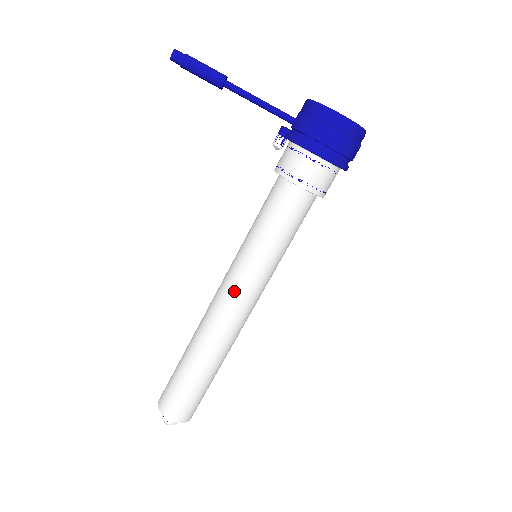
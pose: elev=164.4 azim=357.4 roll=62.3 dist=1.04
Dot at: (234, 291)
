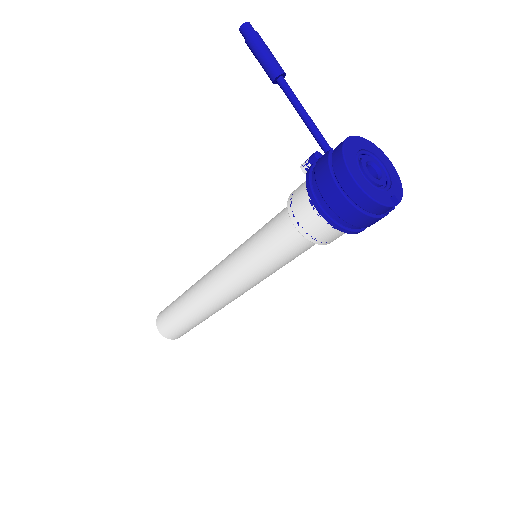
Dot at: (221, 275)
